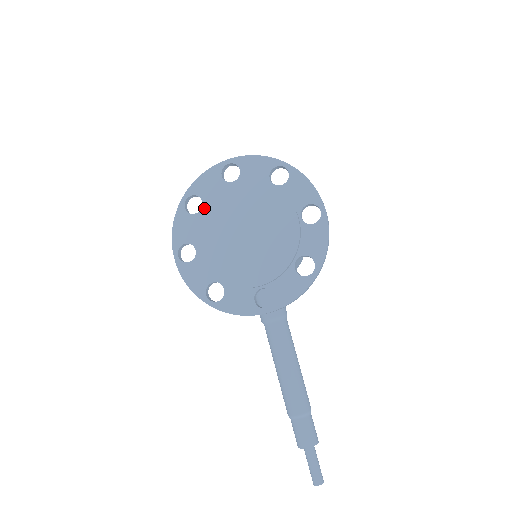
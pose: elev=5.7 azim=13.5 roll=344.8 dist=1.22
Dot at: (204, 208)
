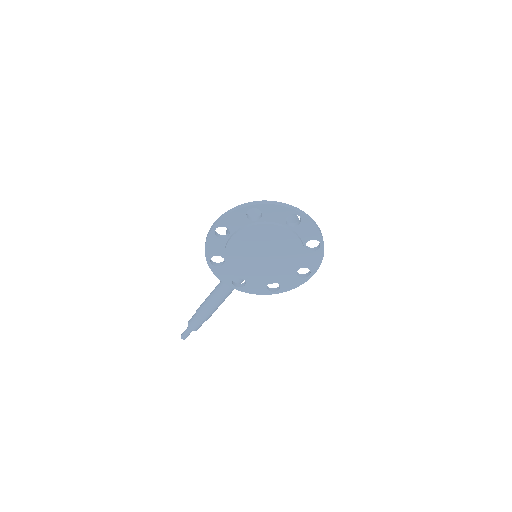
Dot at: (258, 226)
